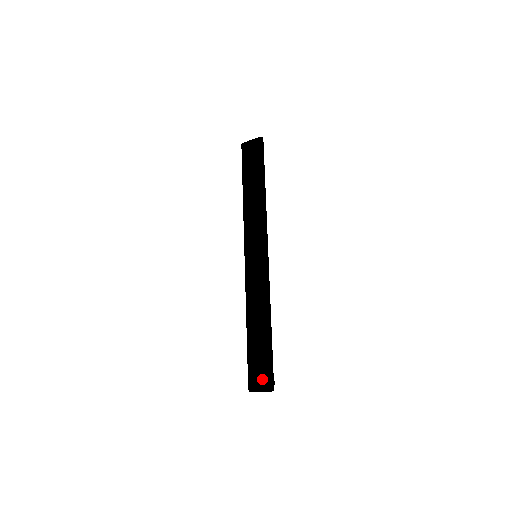
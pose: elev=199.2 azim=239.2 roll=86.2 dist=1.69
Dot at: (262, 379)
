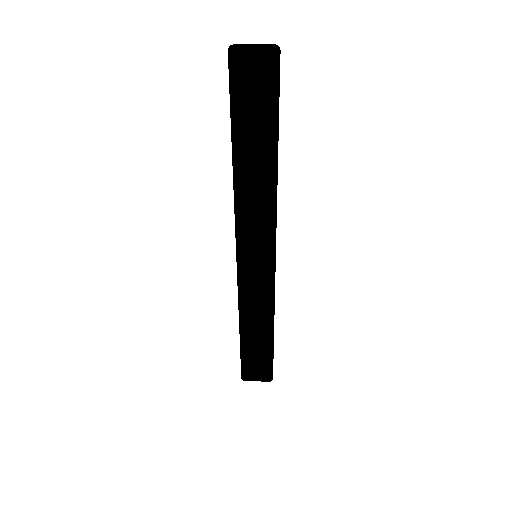
Dot at: (261, 374)
